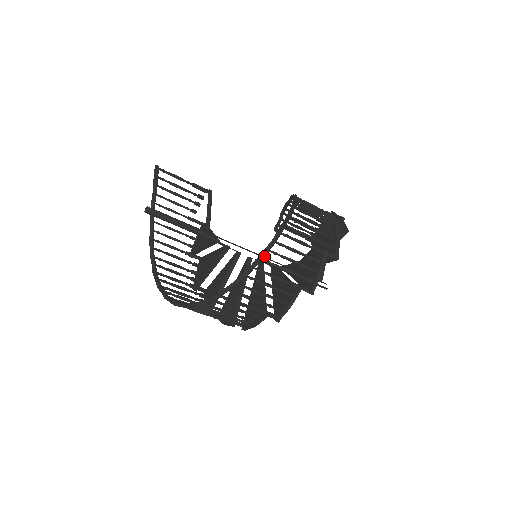
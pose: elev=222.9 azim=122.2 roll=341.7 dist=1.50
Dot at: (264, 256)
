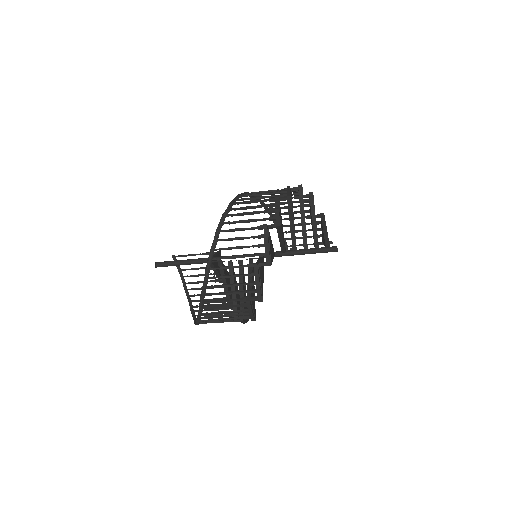
Dot at: (223, 220)
